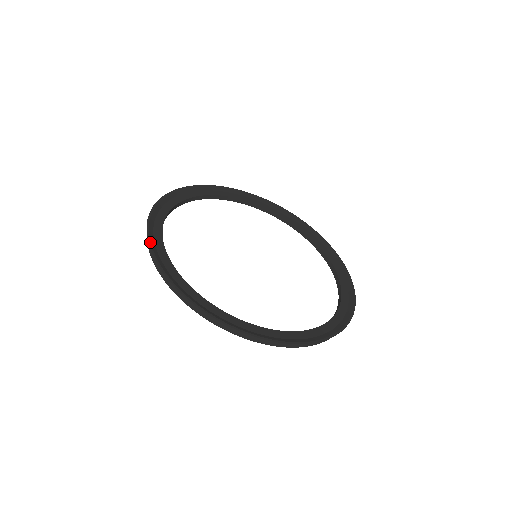
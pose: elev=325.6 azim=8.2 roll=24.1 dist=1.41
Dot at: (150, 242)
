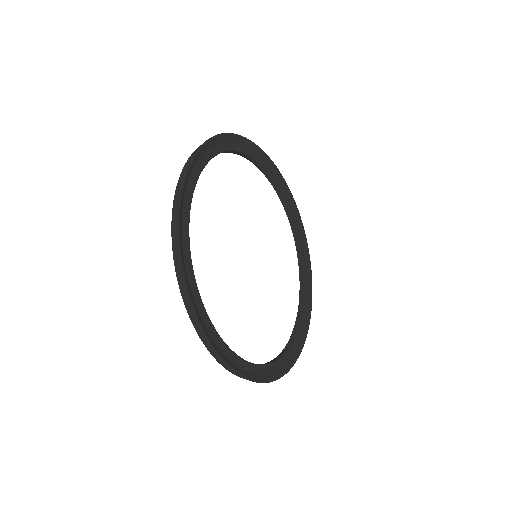
Dot at: (199, 151)
